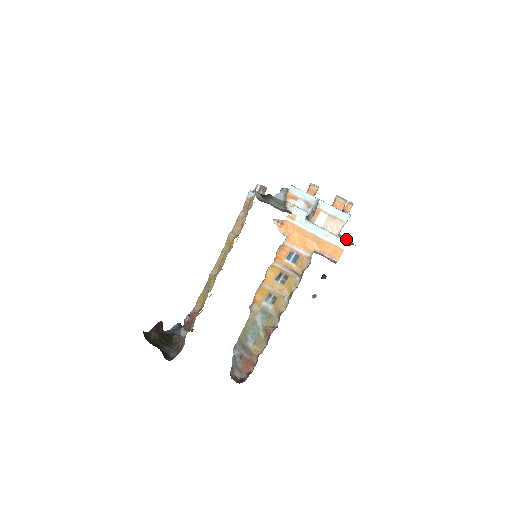
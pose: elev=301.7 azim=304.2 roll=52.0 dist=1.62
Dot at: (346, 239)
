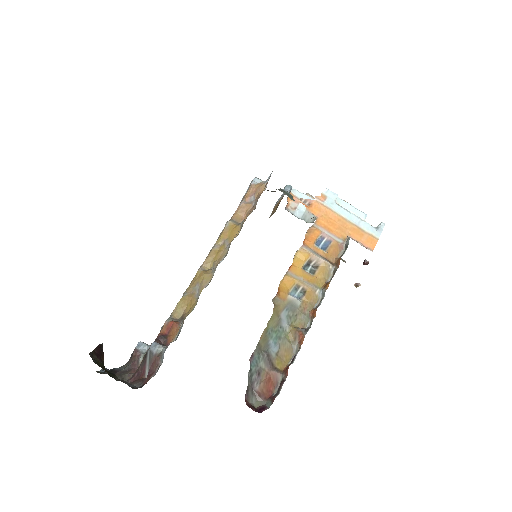
Dot at: (379, 228)
